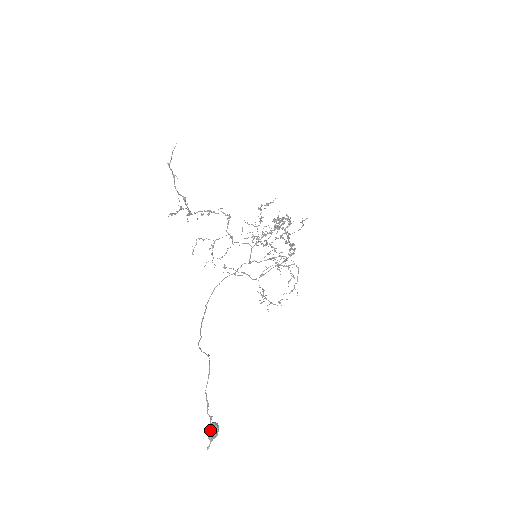
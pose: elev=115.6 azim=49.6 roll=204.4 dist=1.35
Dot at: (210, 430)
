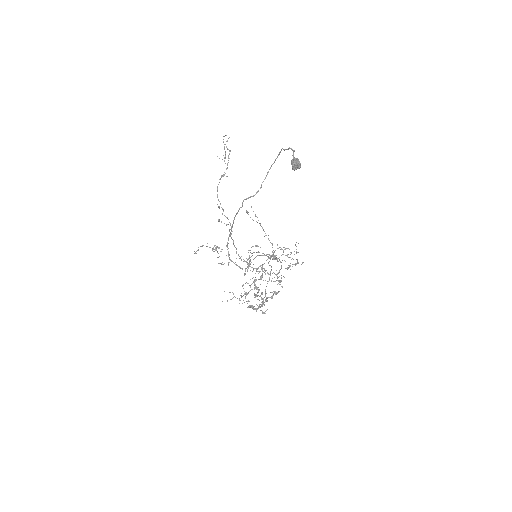
Dot at: (294, 158)
